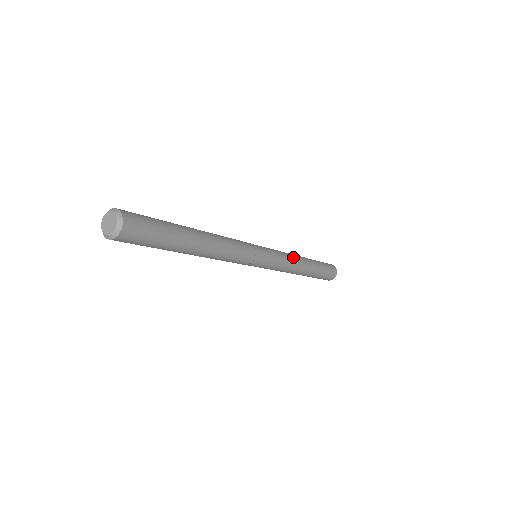
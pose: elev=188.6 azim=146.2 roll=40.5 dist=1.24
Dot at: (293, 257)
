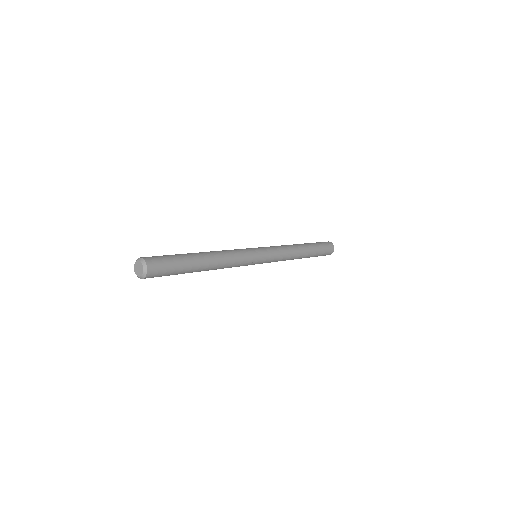
Dot at: (289, 248)
